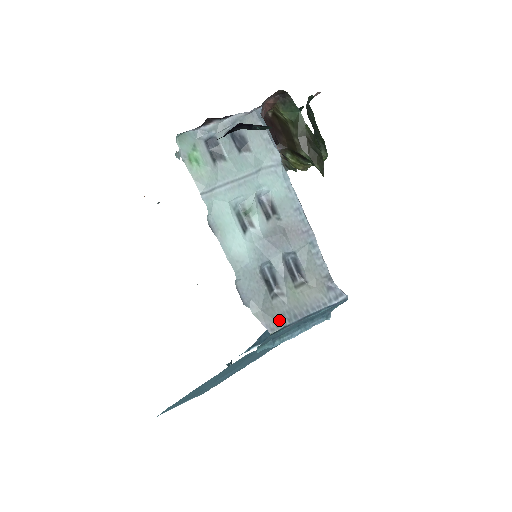
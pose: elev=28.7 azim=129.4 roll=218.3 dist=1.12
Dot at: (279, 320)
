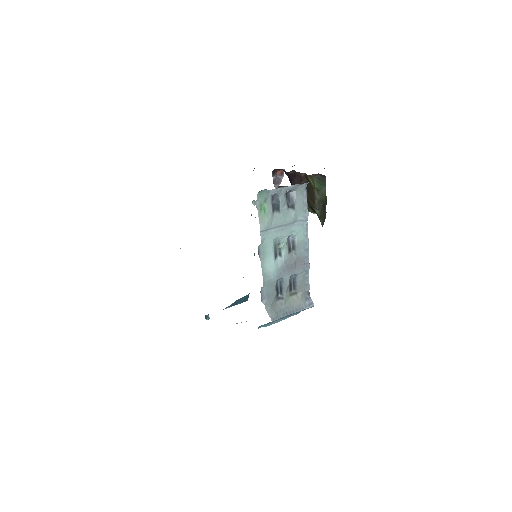
Dot at: (278, 314)
